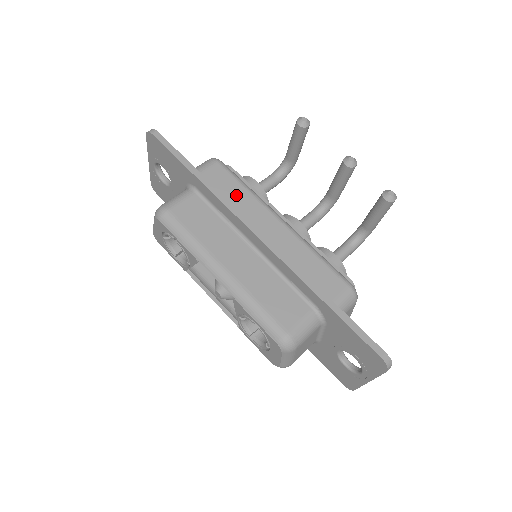
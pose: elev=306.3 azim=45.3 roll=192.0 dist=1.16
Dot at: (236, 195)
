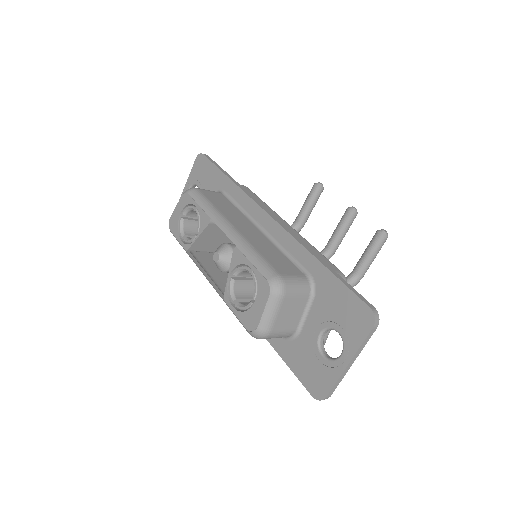
Dot at: occluded
